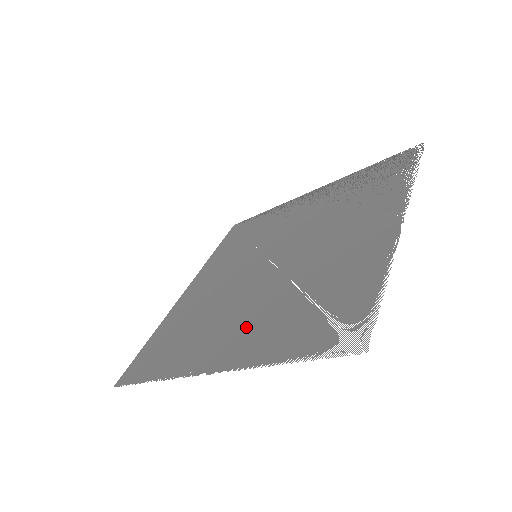
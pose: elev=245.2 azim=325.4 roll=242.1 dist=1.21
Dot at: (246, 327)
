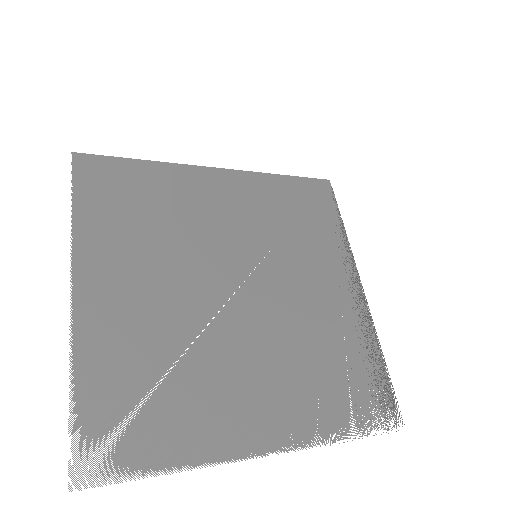
Dot at: (133, 309)
